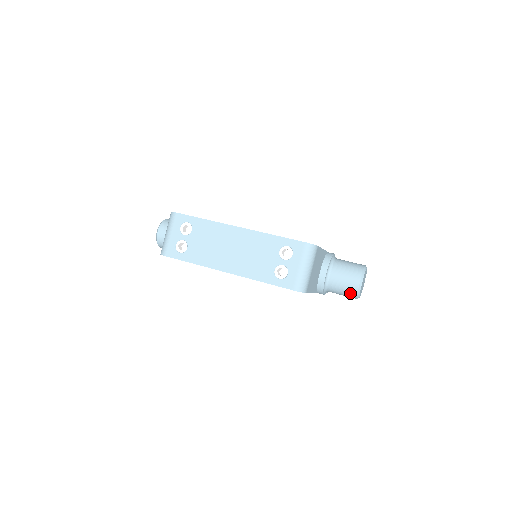
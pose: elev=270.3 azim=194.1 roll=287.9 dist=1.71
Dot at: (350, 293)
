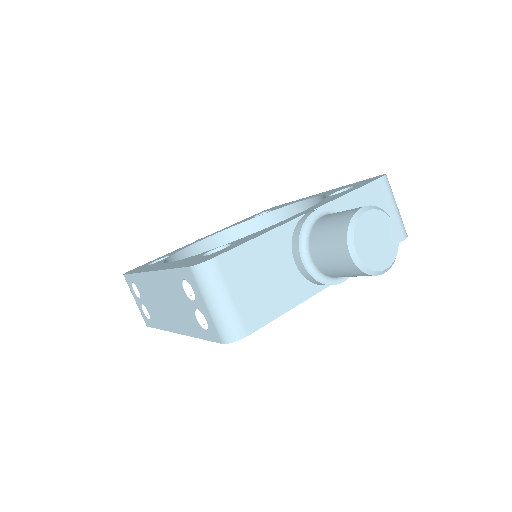
Dot at: (357, 274)
